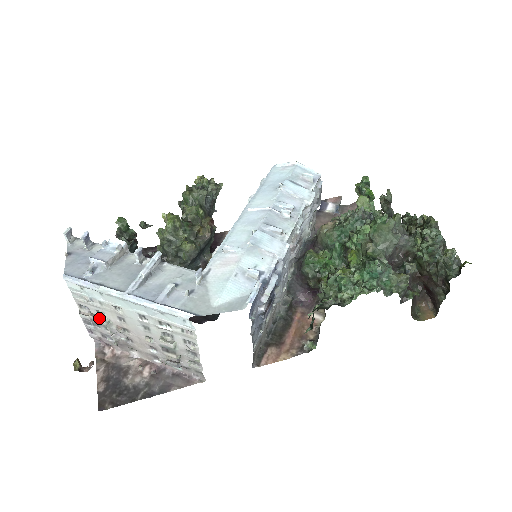
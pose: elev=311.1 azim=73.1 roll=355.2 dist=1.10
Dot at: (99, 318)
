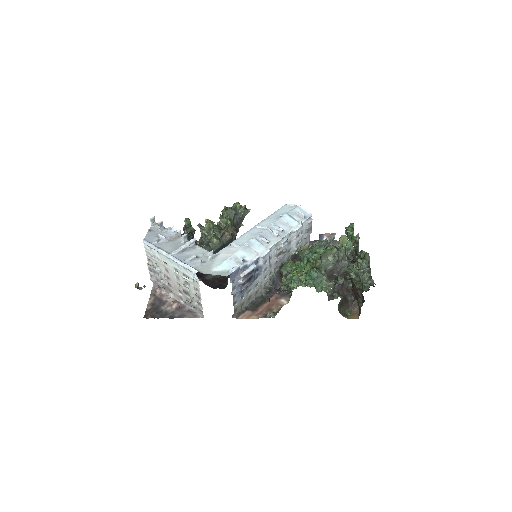
Dot at: (156, 268)
